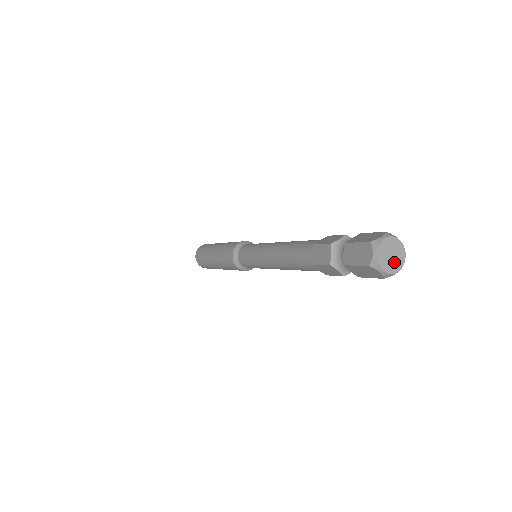
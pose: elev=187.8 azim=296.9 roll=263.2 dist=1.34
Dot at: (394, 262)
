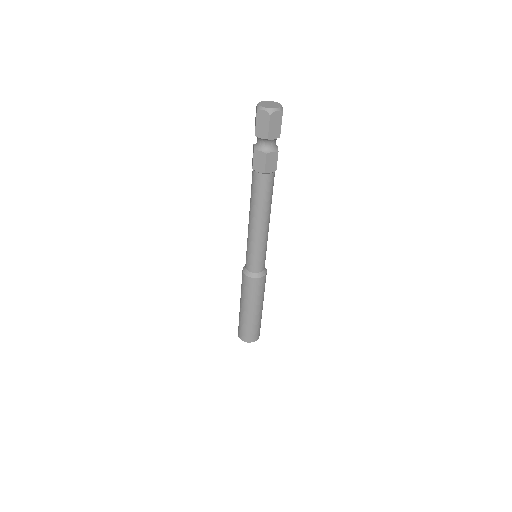
Dot at: (272, 106)
